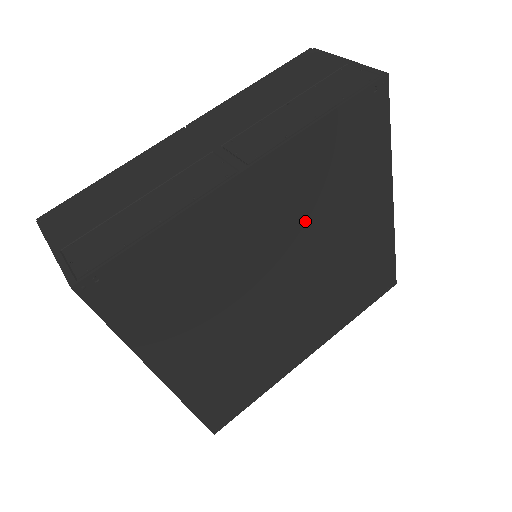
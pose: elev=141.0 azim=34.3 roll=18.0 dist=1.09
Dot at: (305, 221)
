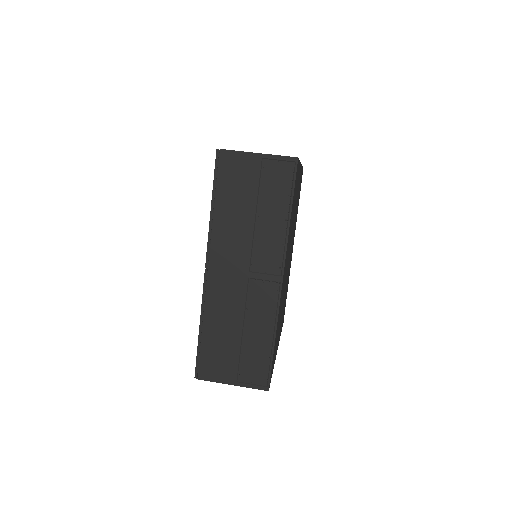
Dot at: occluded
